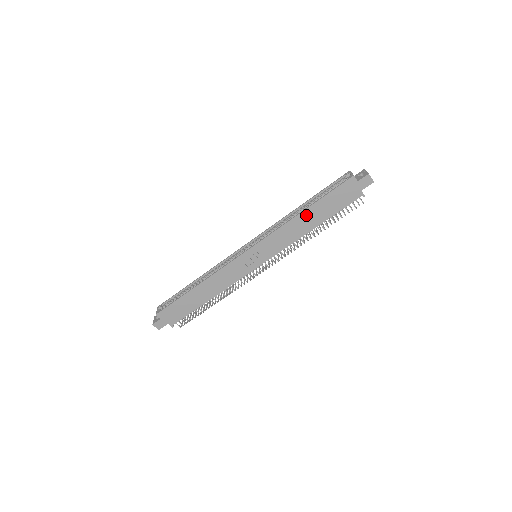
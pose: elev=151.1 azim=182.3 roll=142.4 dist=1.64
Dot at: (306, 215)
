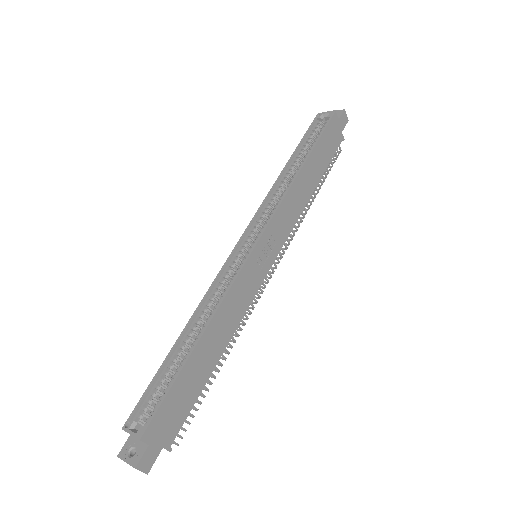
Dot at: (306, 171)
